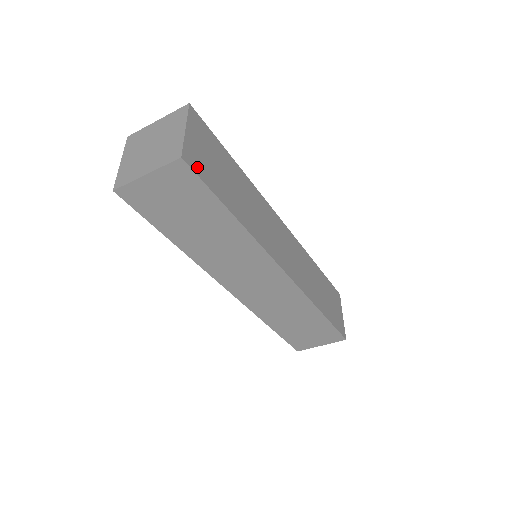
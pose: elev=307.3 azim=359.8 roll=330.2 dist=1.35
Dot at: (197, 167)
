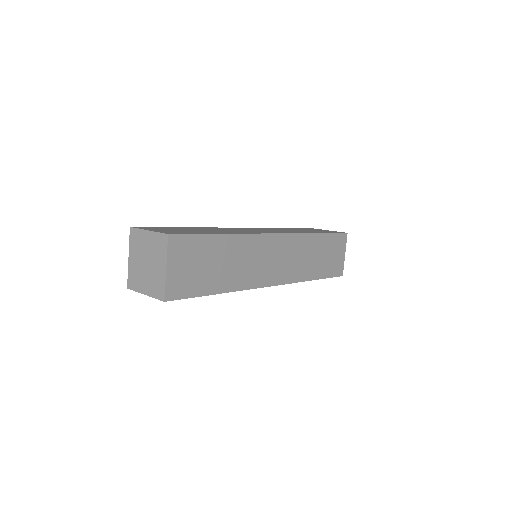
Dot at: (178, 233)
